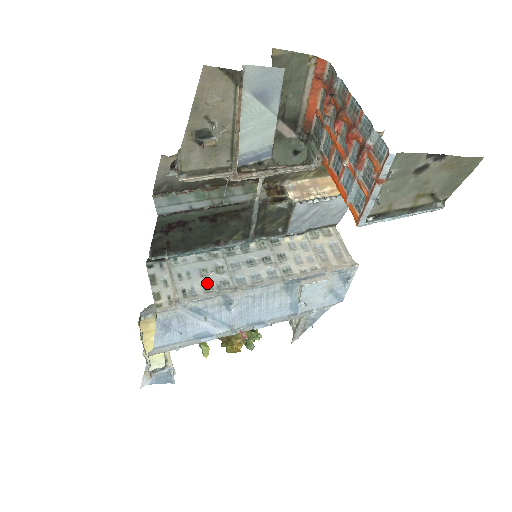
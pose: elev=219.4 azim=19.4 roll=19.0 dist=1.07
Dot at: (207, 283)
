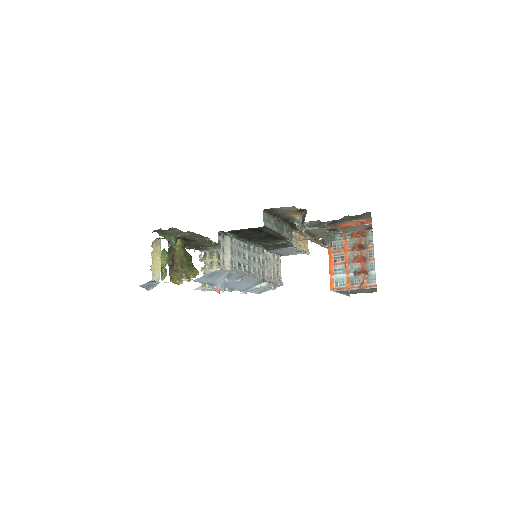
Dot at: (240, 262)
